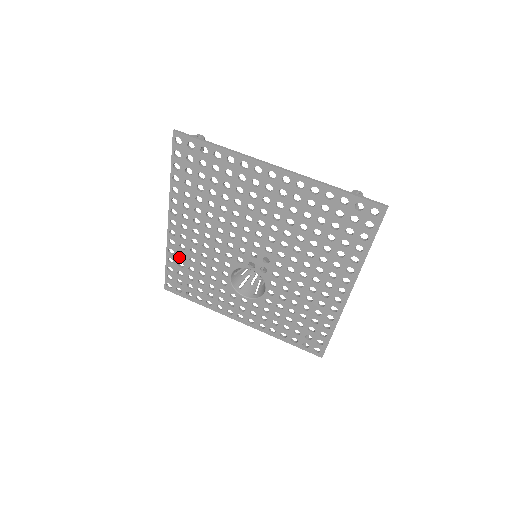
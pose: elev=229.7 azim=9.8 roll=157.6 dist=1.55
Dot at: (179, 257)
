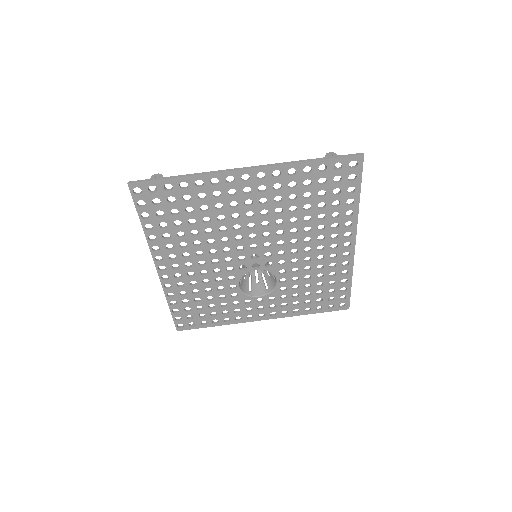
Dot at: (181, 295)
